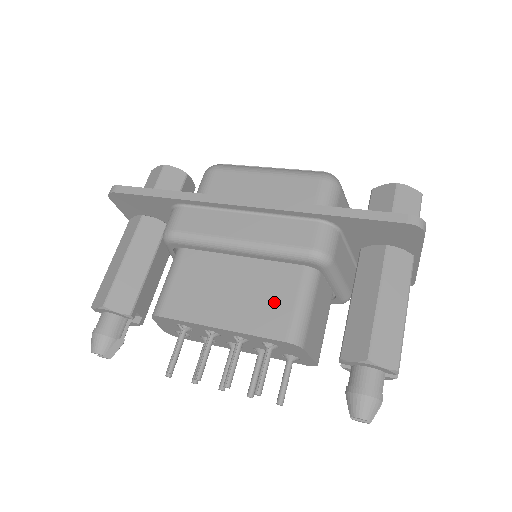
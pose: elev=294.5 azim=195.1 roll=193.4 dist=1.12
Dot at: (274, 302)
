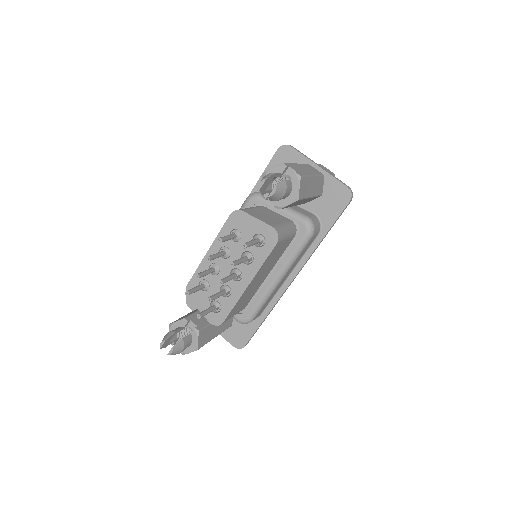
Dot at: occluded
